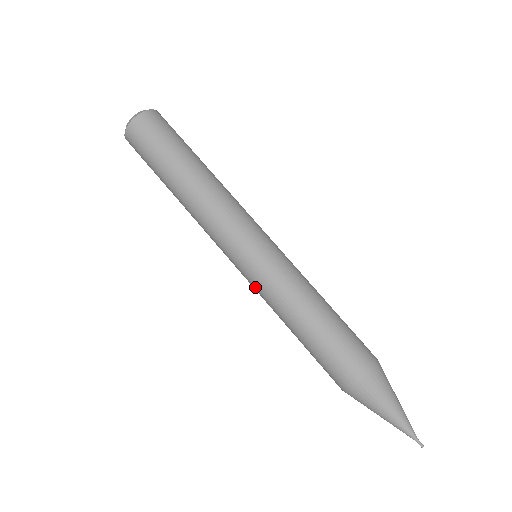
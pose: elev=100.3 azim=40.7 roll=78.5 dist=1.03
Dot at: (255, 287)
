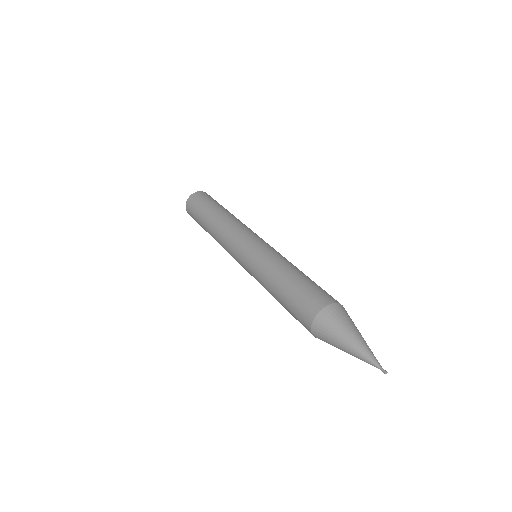
Dot at: (259, 253)
